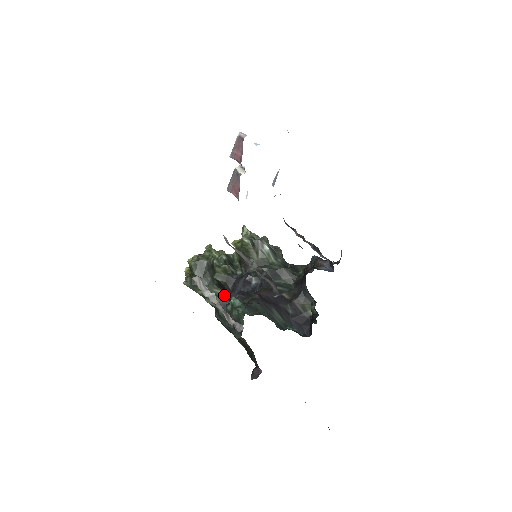
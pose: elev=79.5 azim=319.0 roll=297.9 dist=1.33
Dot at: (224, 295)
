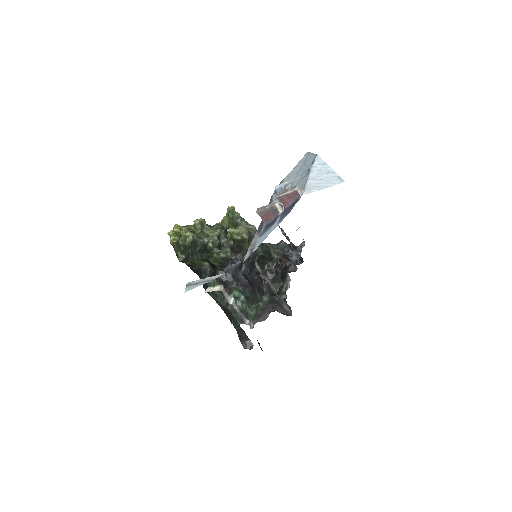
Dot at: (208, 266)
